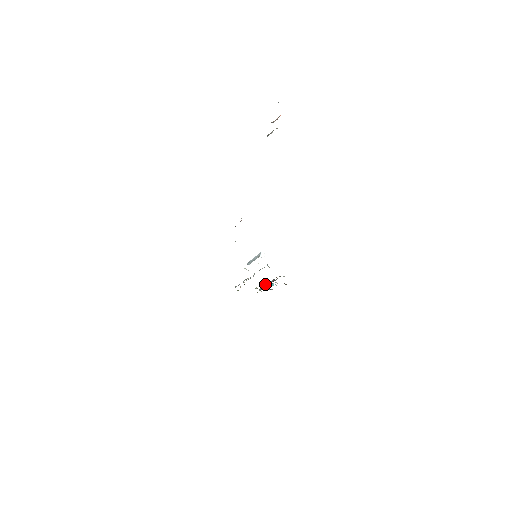
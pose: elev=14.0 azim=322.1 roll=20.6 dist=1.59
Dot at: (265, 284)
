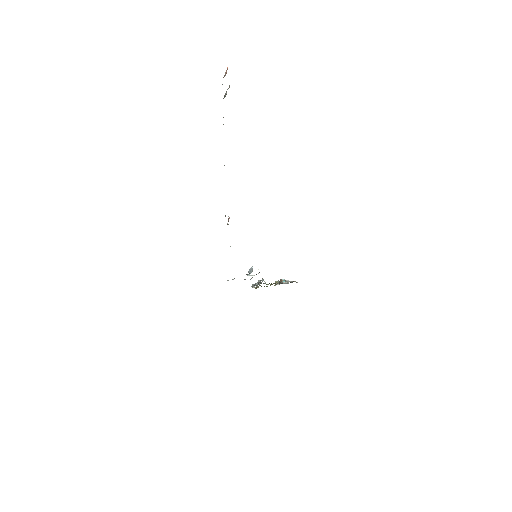
Dot at: occluded
